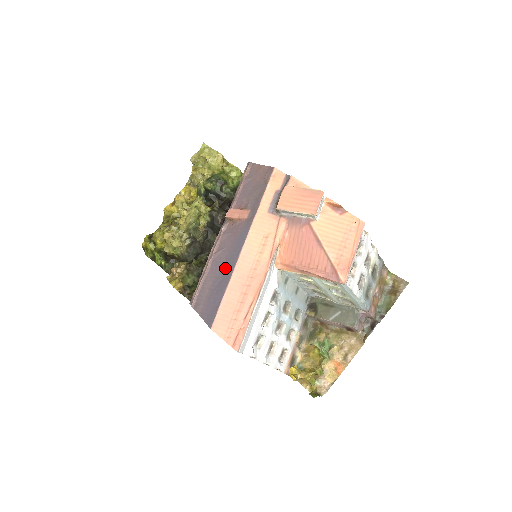
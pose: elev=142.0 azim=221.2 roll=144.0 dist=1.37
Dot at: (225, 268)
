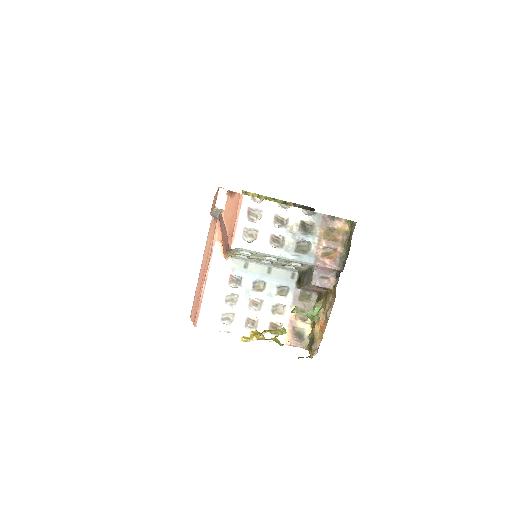
Dot at: occluded
